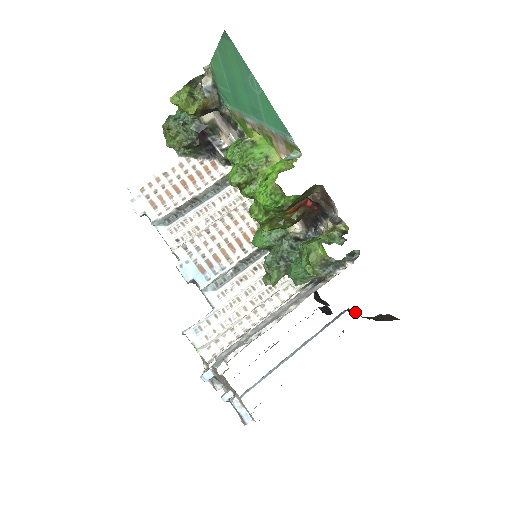
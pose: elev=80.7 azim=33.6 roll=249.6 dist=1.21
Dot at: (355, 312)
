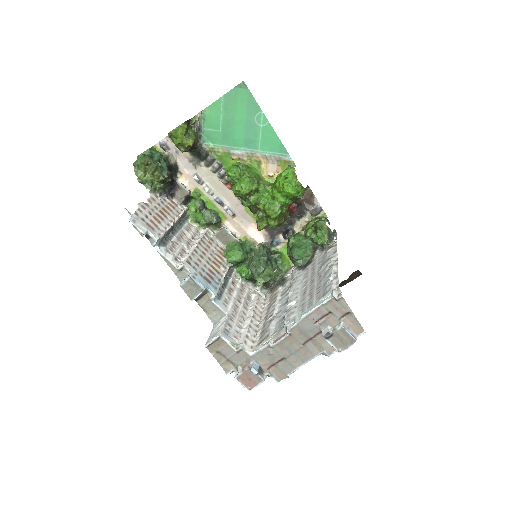
Dot at: occluded
